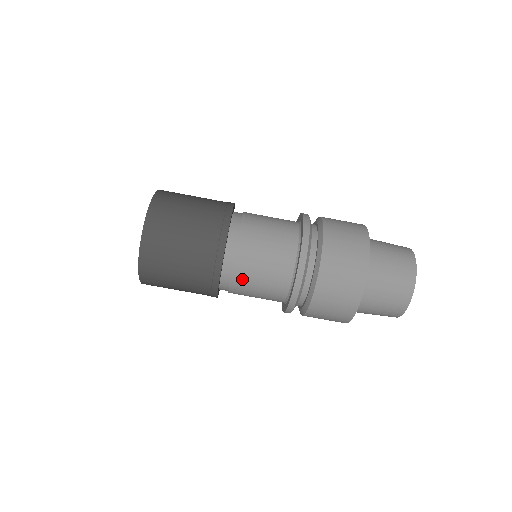
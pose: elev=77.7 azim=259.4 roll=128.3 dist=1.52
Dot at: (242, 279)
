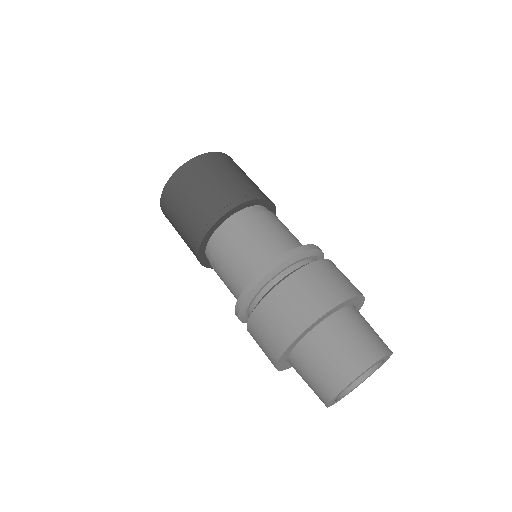
Dot at: (218, 257)
